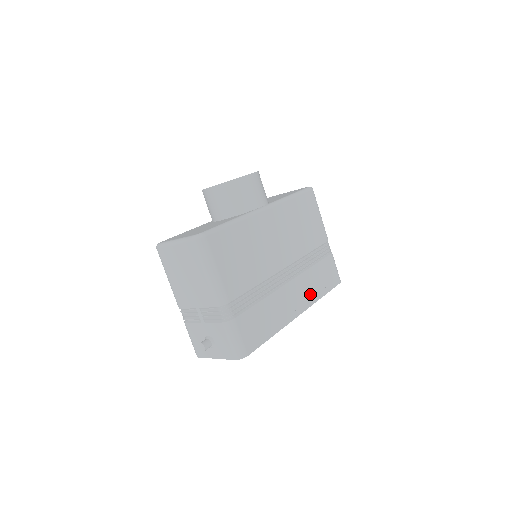
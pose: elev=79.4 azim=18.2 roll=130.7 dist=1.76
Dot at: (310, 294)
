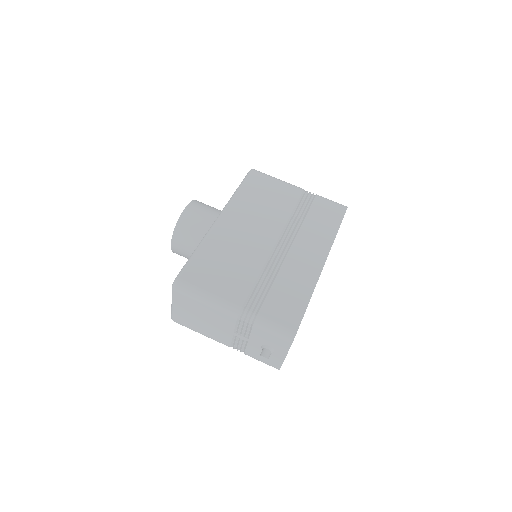
Dot at: (322, 240)
